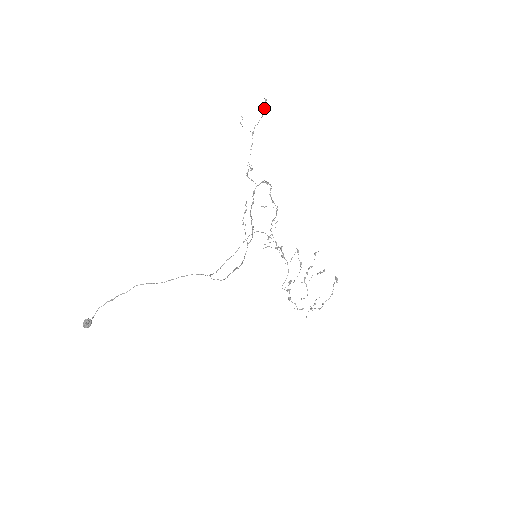
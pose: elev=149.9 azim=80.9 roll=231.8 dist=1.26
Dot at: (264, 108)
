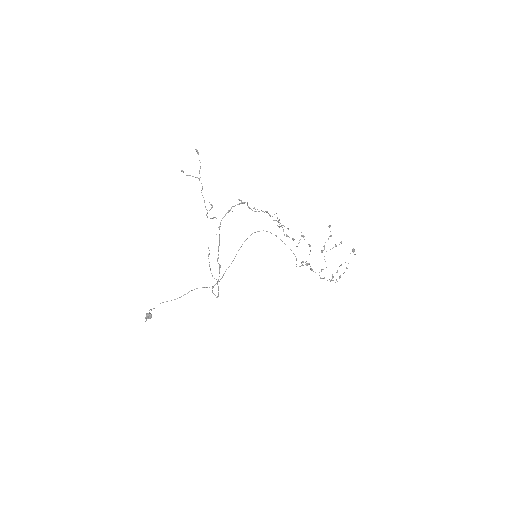
Dot at: occluded
